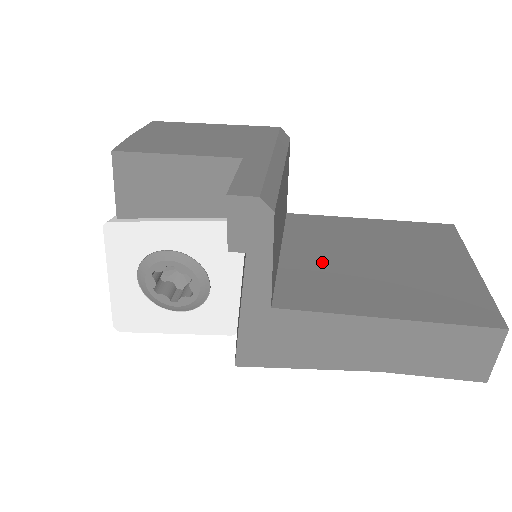
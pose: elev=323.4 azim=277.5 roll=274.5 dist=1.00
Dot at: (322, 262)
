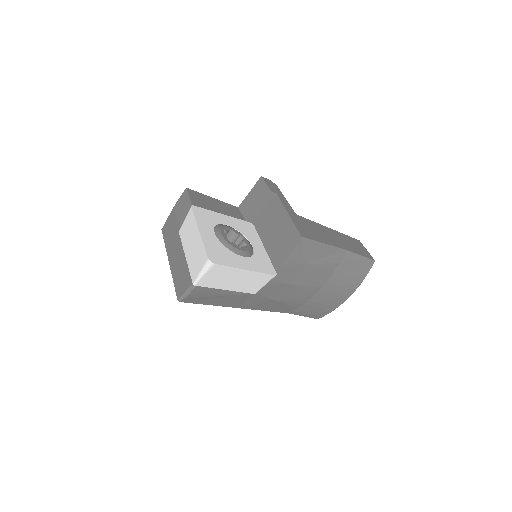
Dot at: occluded
